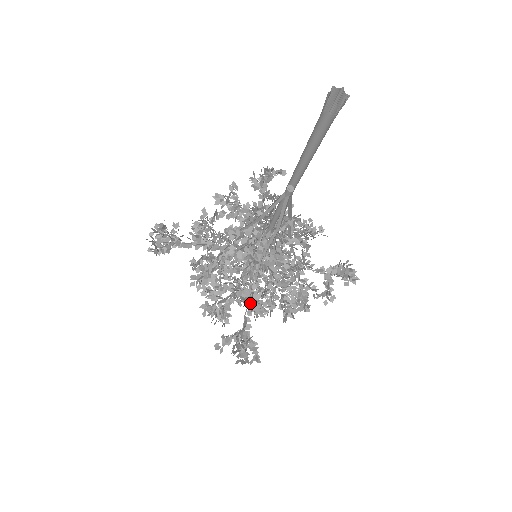
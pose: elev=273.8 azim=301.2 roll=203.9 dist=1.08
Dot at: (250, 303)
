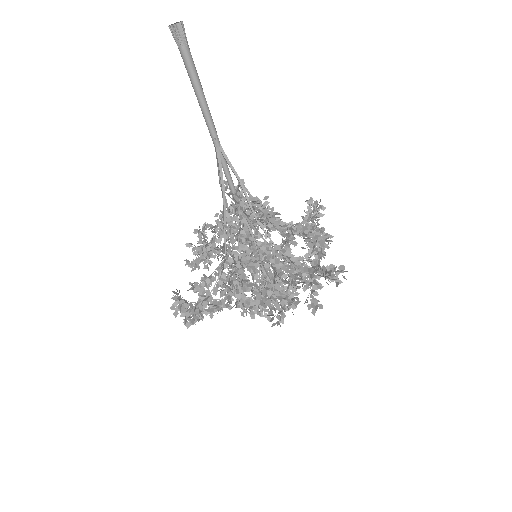
Dot at: (290, 260)
